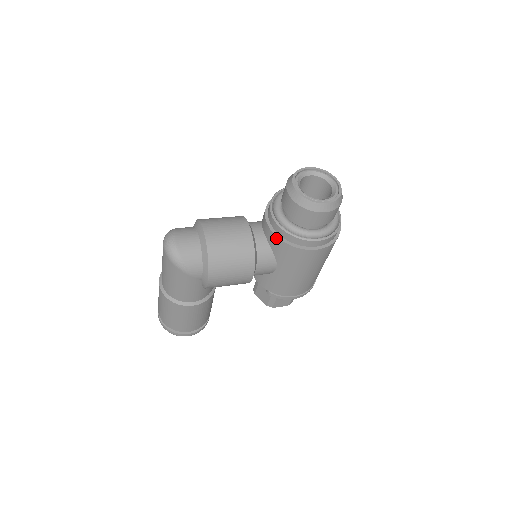
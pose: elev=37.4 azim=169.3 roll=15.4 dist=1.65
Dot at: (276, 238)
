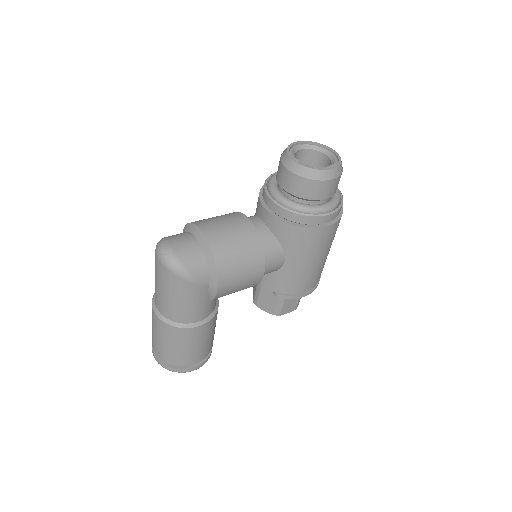
Dot at: (281, 223)
